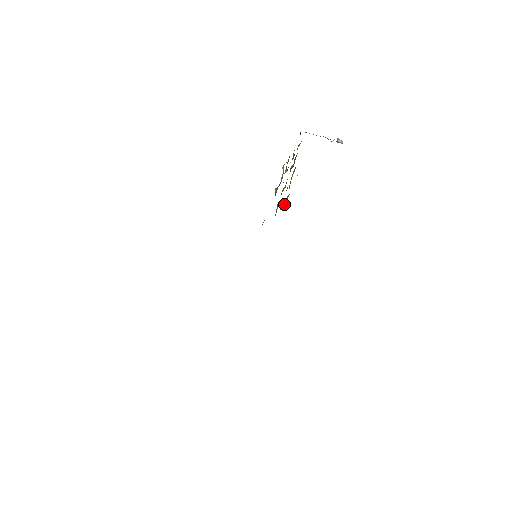
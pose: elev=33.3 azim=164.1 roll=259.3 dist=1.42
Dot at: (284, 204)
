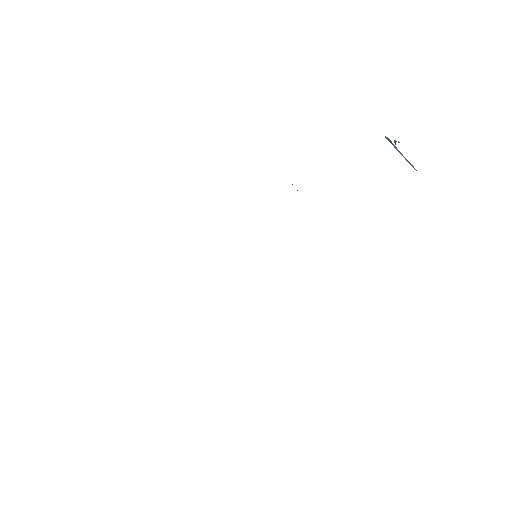
Dot at: occluded
